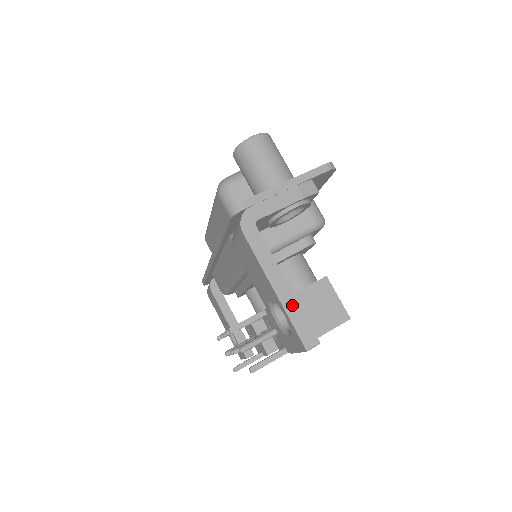
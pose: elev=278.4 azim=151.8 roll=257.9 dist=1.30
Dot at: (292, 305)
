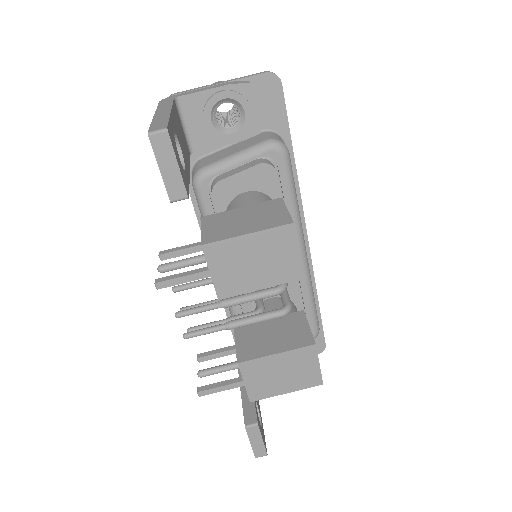
Dot at: (162, 118)
